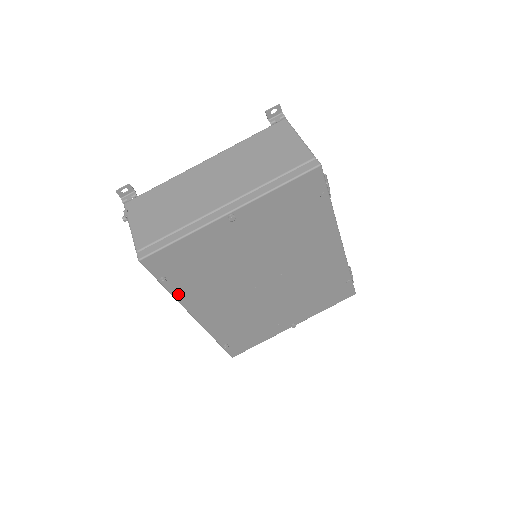
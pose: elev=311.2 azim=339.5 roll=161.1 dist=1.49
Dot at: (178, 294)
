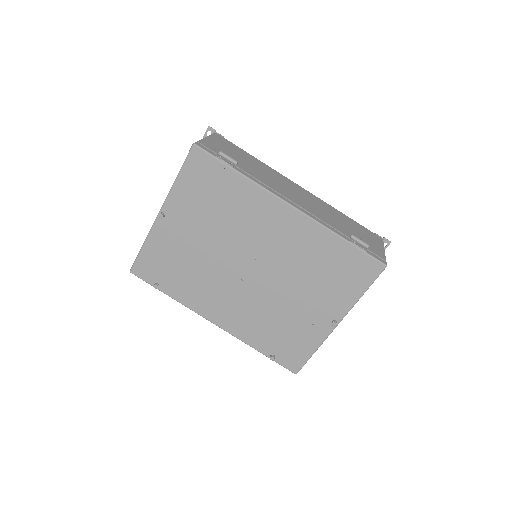
Dot at: (179, 298)
